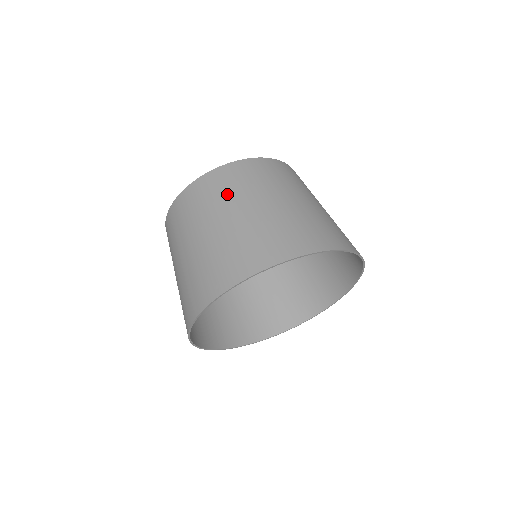
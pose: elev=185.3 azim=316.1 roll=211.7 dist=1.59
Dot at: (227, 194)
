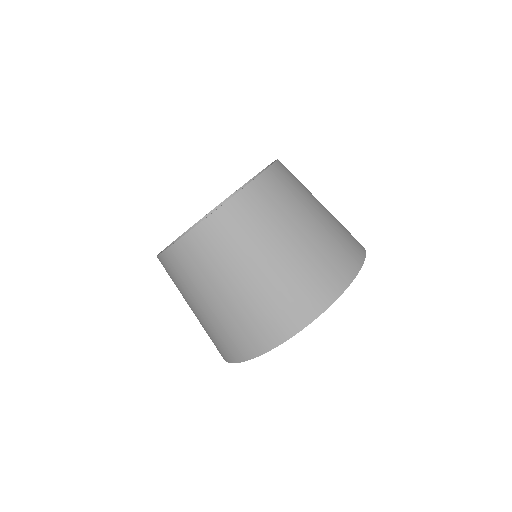
Dot at: (214, 265)
